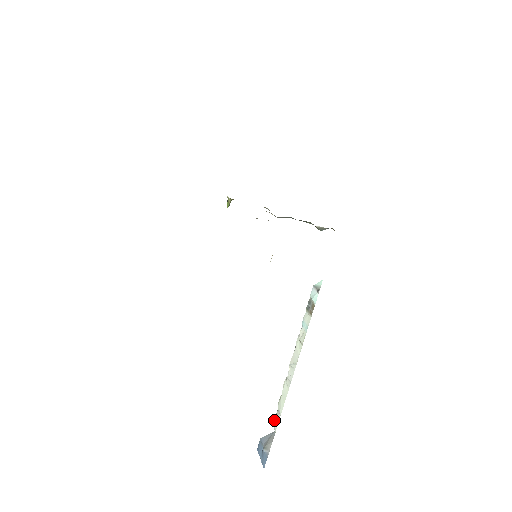
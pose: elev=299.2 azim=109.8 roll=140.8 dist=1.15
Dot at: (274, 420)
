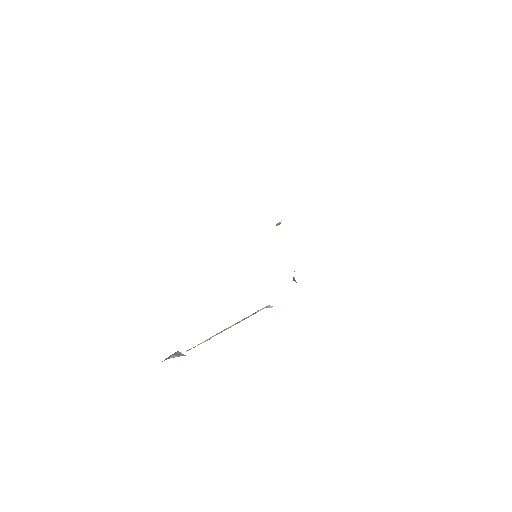
Dot at: occluded
